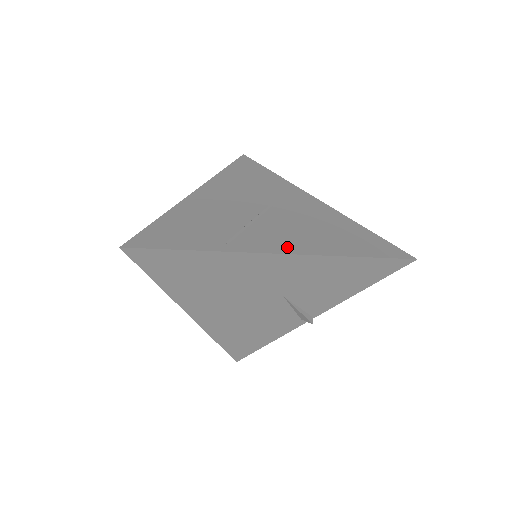
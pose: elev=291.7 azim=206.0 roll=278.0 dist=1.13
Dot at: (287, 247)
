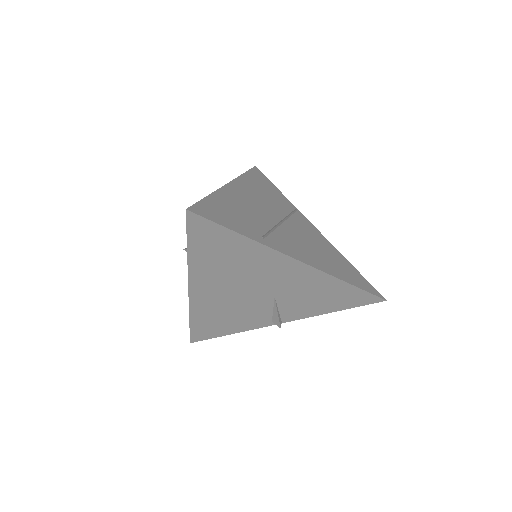
Dot at: (304, 258)
